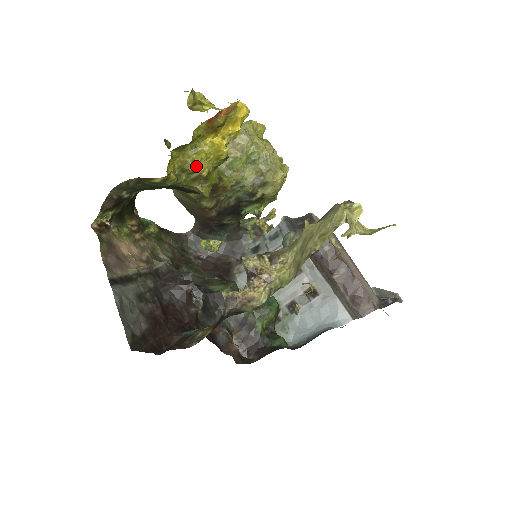
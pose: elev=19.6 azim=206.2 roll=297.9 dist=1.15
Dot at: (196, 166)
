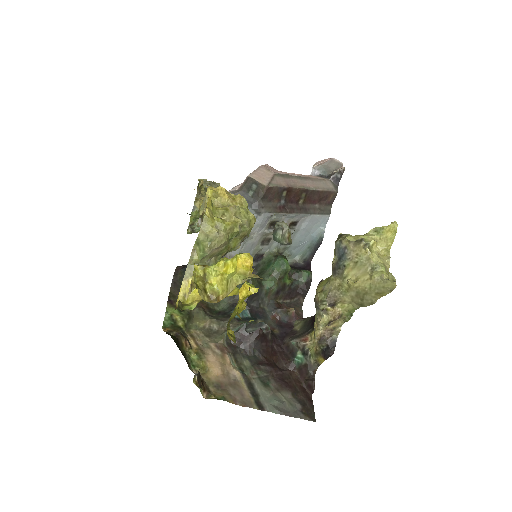
Dot at: (239, 313)
